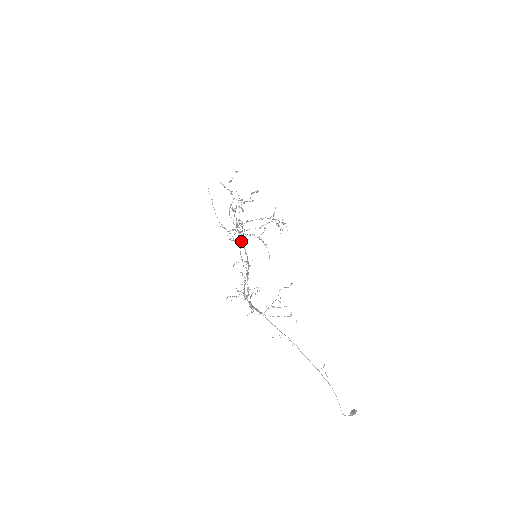
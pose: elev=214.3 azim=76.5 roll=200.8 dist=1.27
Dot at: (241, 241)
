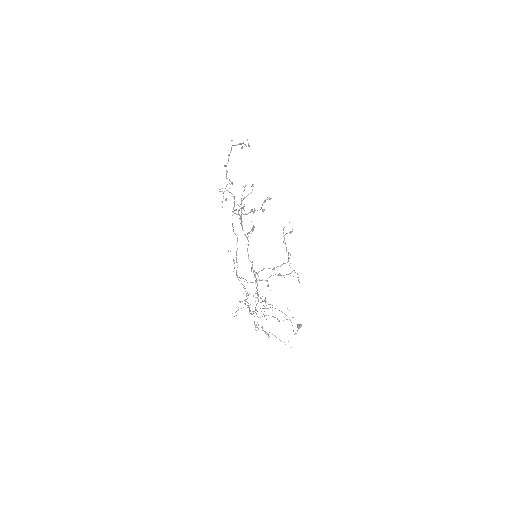
Dot at: occluded
